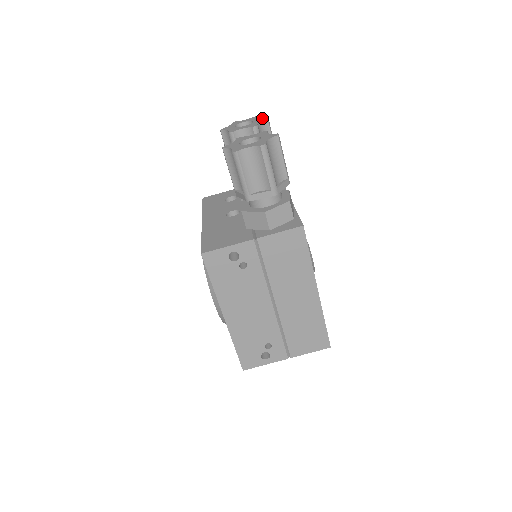
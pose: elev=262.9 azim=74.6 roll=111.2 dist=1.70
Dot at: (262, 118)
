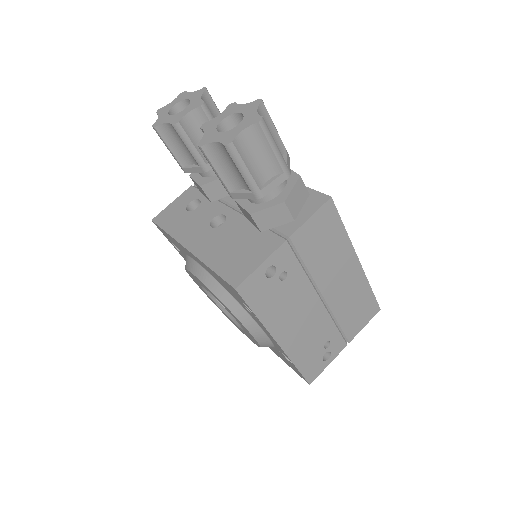
Dot at: (197, 91)
